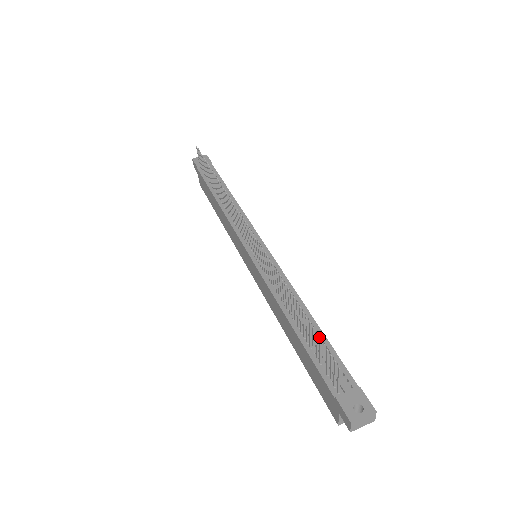
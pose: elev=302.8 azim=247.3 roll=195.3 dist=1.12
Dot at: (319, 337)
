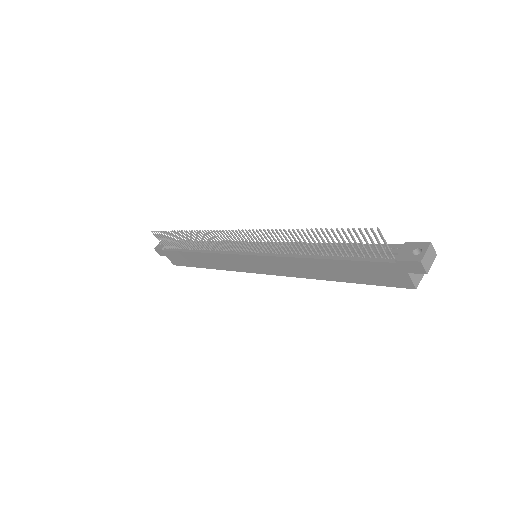
Dot at: occluded
